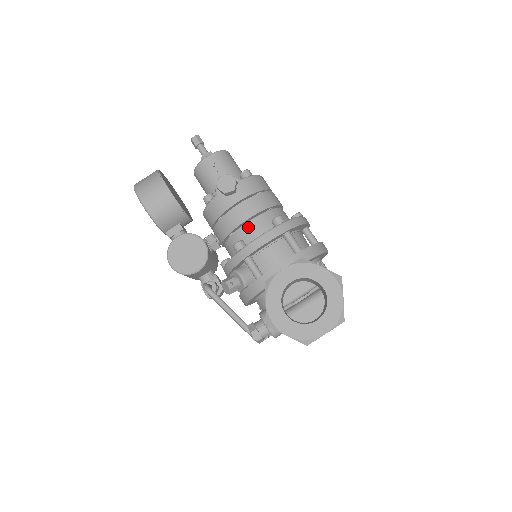
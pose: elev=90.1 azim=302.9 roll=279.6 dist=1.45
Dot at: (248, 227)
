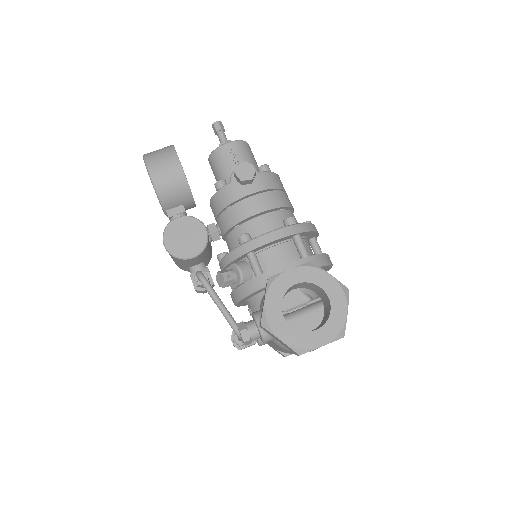
Dot at: (257, 221)
